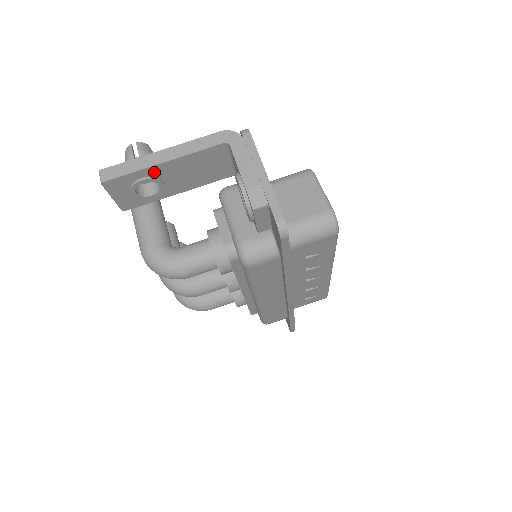
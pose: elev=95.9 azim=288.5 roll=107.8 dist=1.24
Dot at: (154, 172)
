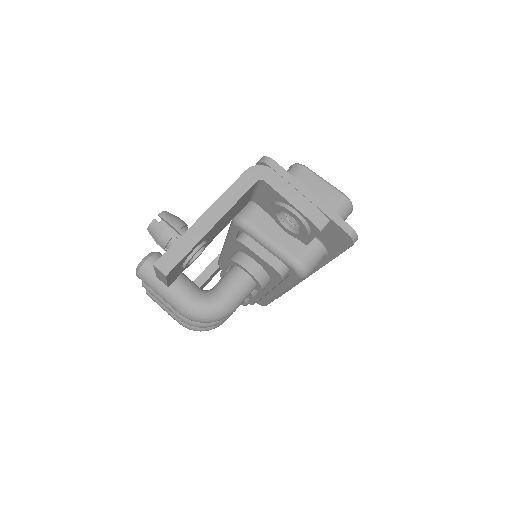
Dot at: (204, 238)
